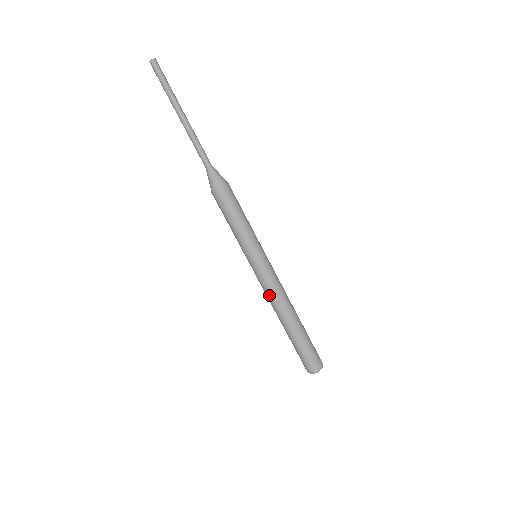
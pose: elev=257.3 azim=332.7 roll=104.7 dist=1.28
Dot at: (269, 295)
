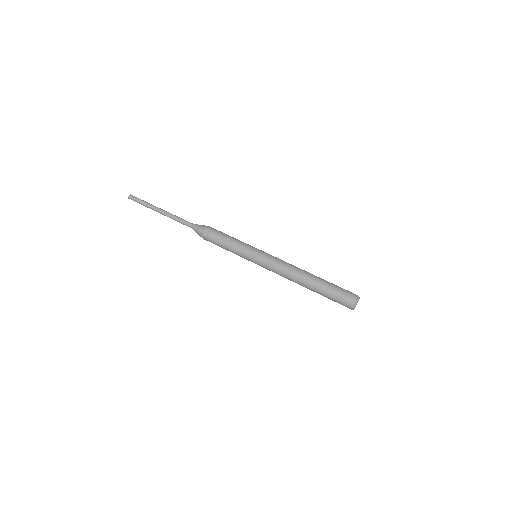
Dot at: (281, 272)
